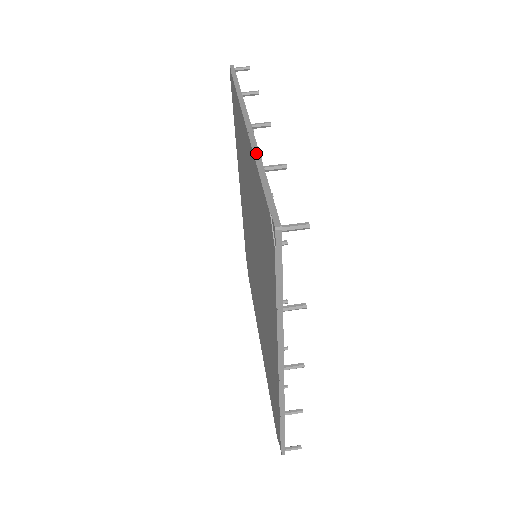
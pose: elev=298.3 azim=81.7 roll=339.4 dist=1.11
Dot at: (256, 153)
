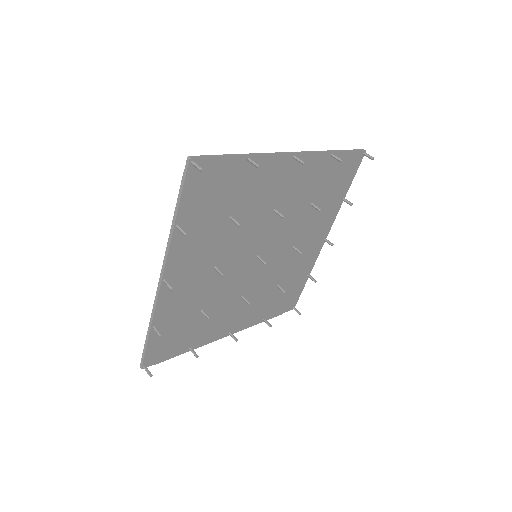
Dot at: (260, 154)
